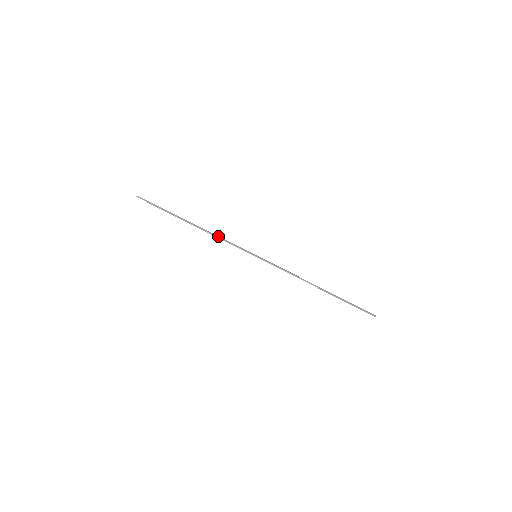
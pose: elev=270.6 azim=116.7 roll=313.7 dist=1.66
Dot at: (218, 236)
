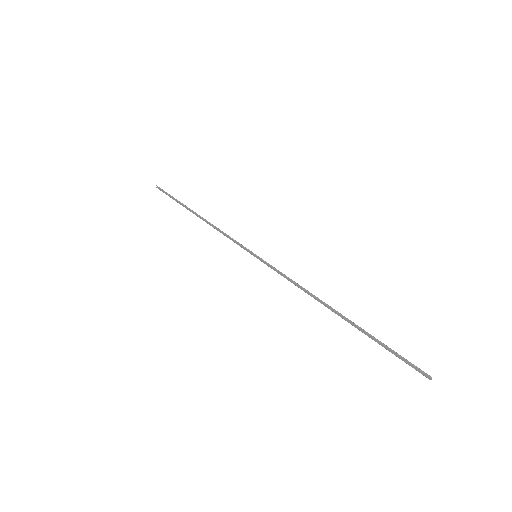
Dot at: (219, 230)
